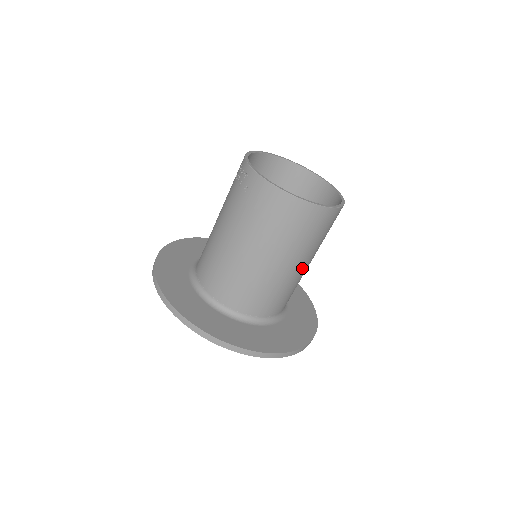
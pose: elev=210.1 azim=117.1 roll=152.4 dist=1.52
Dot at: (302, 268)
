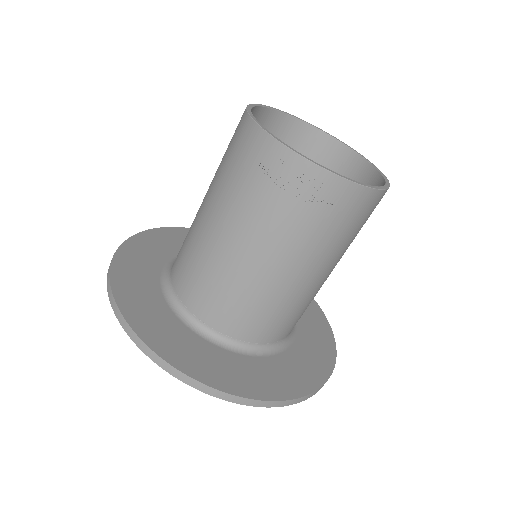
Dot at: occluded
